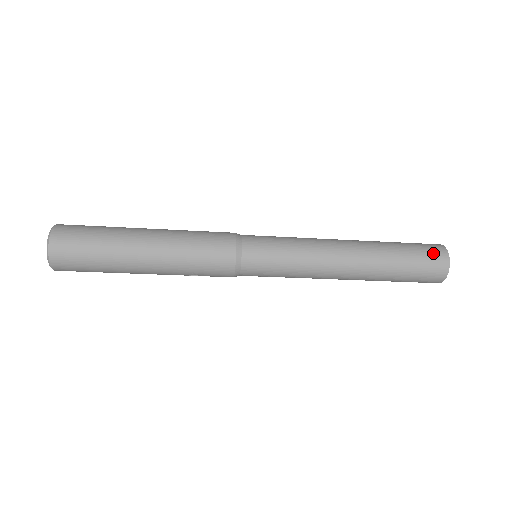
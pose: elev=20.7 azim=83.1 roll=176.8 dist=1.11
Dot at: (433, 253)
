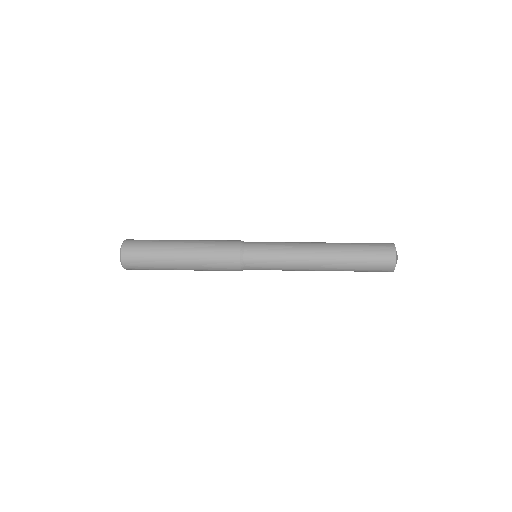
Dot at: (384, 260)
